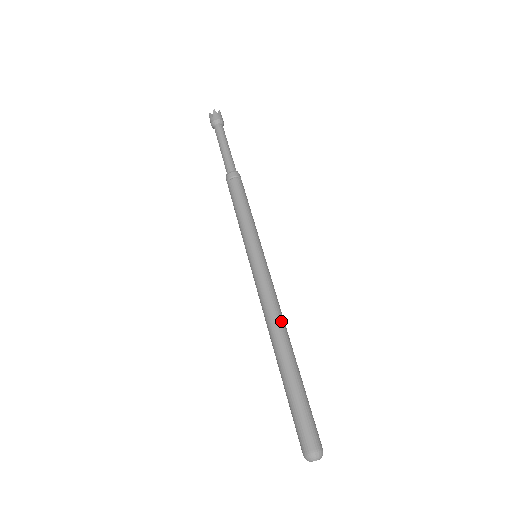
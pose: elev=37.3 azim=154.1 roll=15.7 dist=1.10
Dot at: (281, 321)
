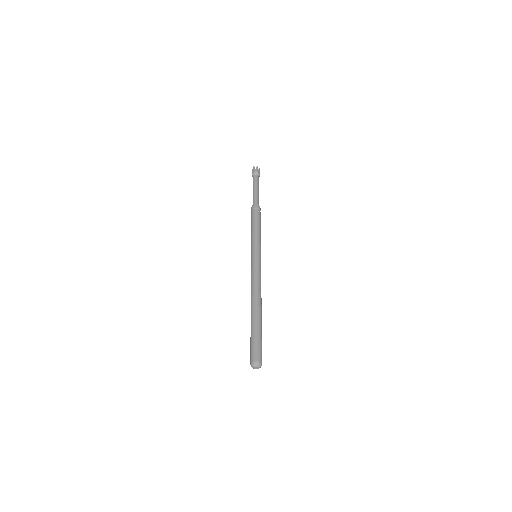
Dot at: occluded
